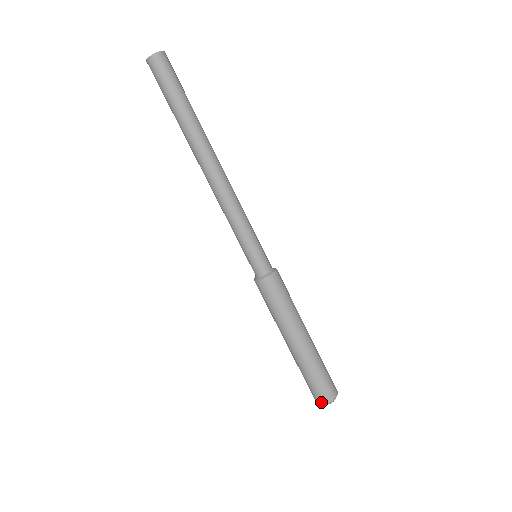
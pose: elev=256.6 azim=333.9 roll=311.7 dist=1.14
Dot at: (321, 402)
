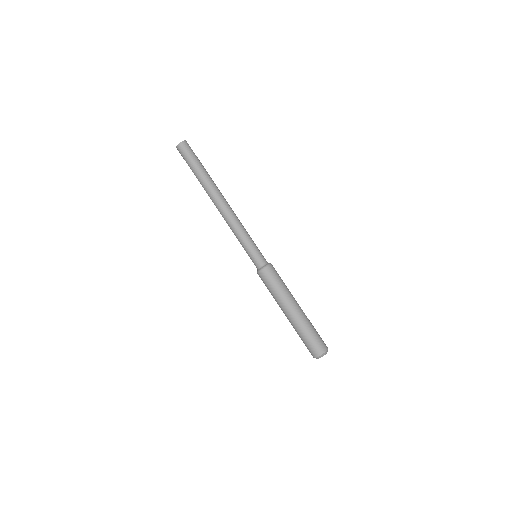
Dot at: (321, 353)
